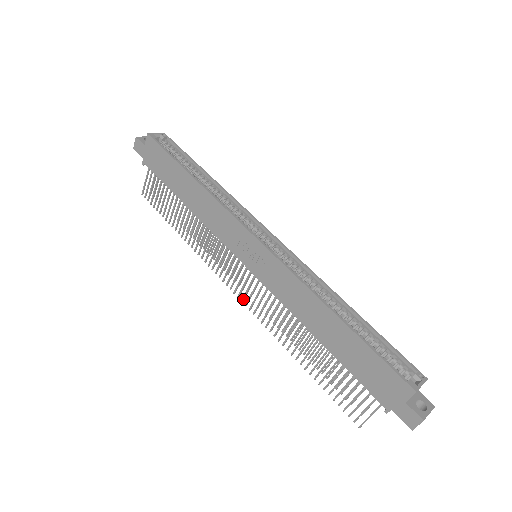
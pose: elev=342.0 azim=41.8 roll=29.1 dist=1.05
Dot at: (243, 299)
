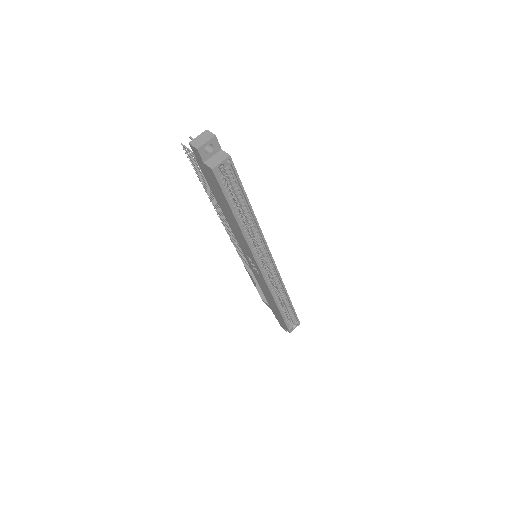
Dot at: (235, 246)
